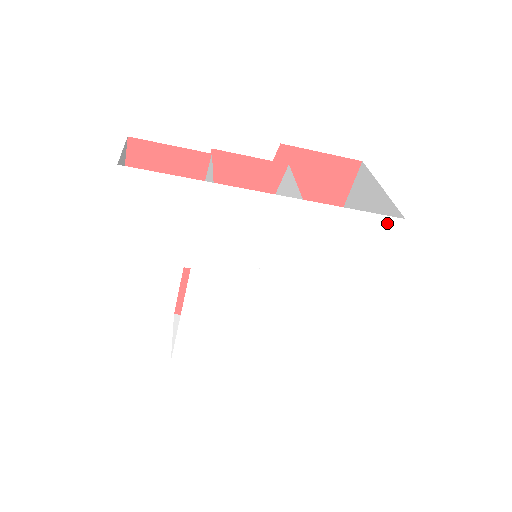
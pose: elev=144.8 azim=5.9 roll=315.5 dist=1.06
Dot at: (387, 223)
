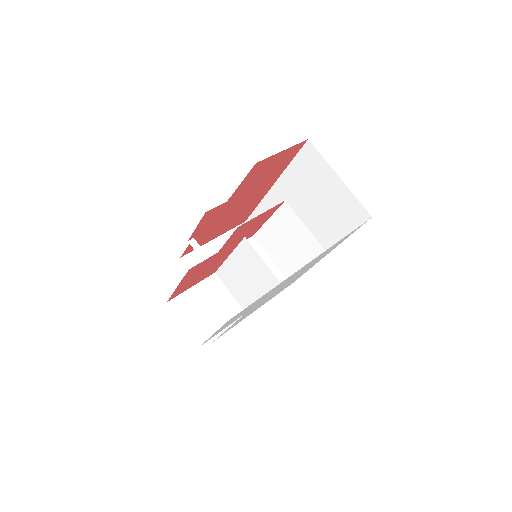
Dot at: occluded
